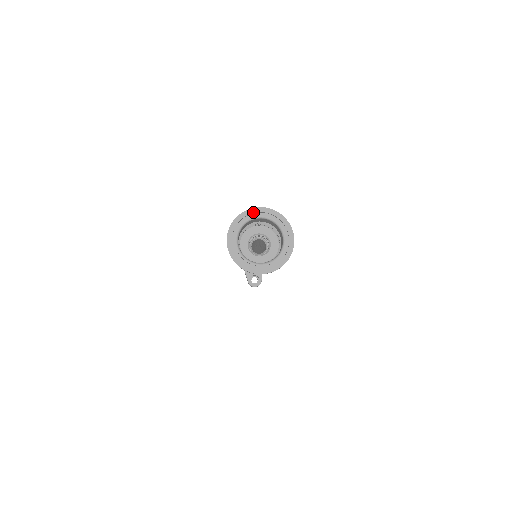
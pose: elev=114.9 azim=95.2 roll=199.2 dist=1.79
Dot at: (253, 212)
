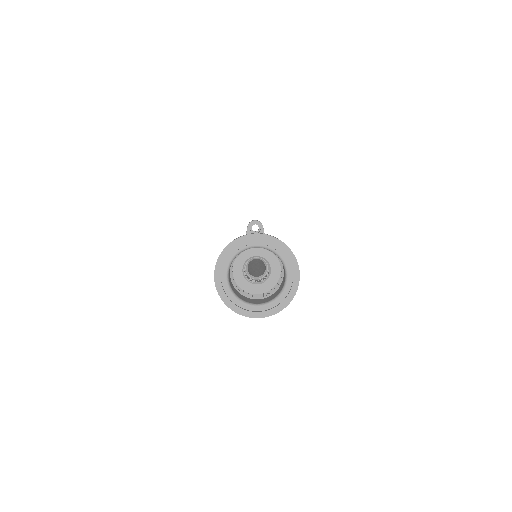
Dot at: (250, 239)
